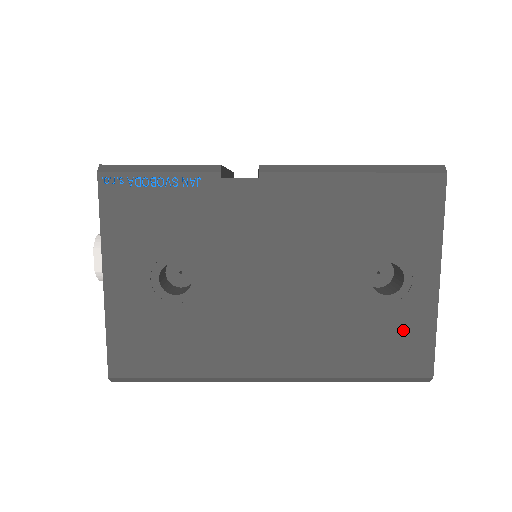
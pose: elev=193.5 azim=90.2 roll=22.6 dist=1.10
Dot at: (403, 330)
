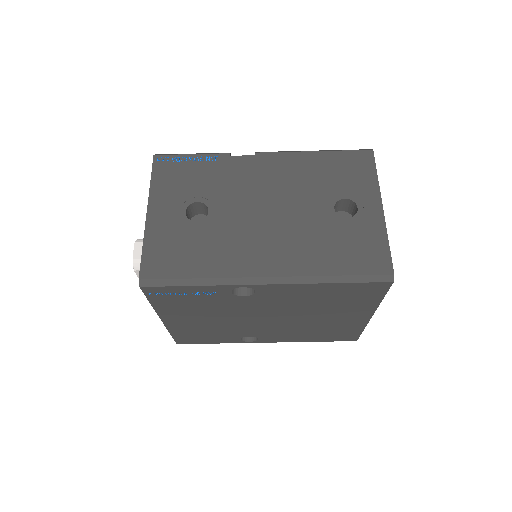
Dot at: (363, 240)
